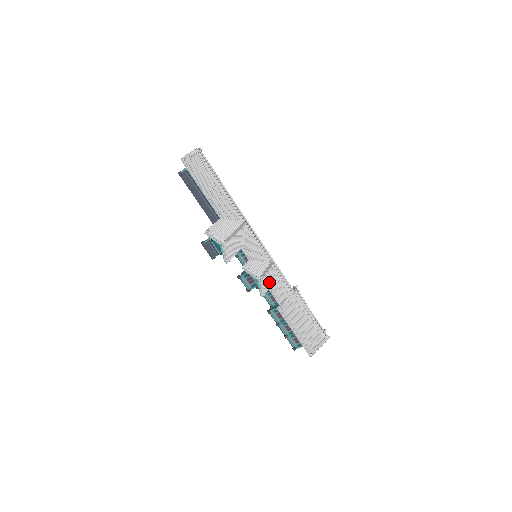
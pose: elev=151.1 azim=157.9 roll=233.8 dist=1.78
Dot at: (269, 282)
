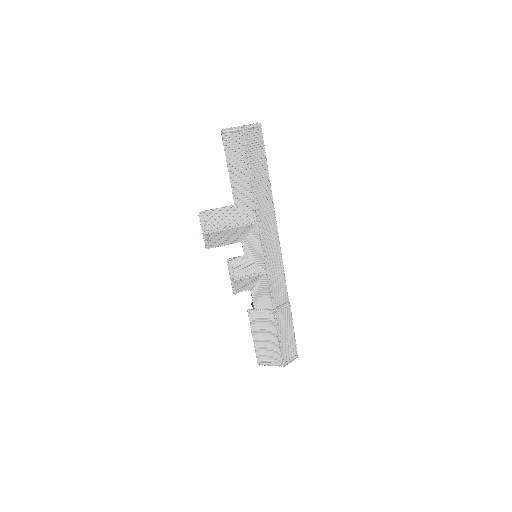
Dot at: (254, 285)
